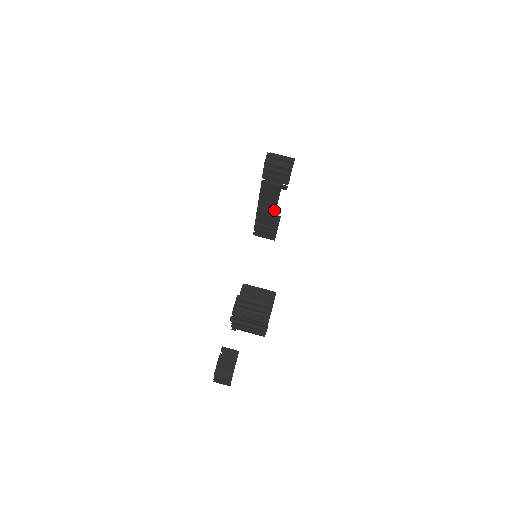
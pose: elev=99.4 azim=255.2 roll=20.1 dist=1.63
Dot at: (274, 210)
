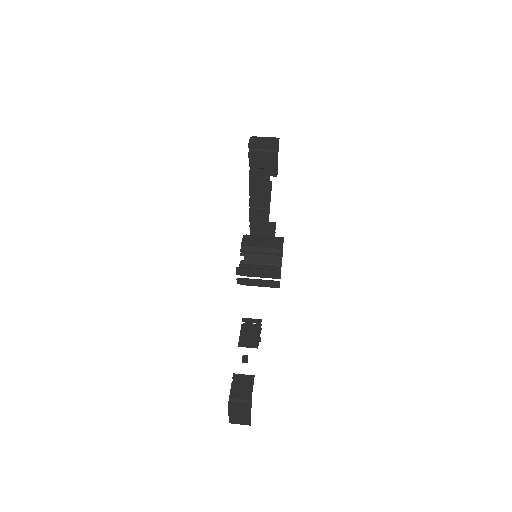
Dot at: (268, 210)
